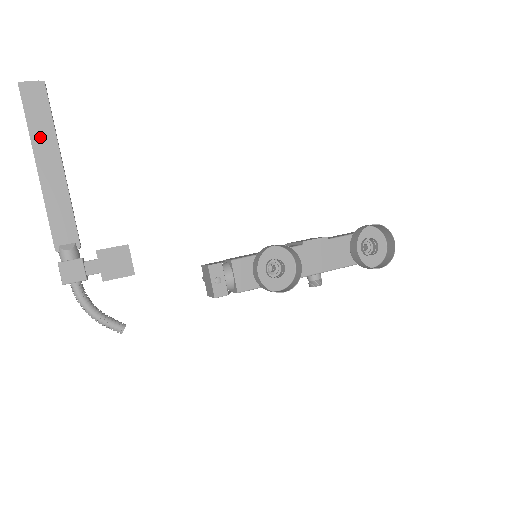
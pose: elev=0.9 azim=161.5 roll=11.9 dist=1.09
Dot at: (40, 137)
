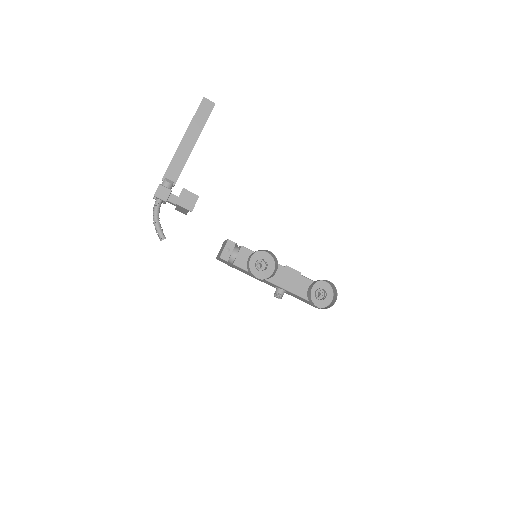
Dot at: (195, 125)
